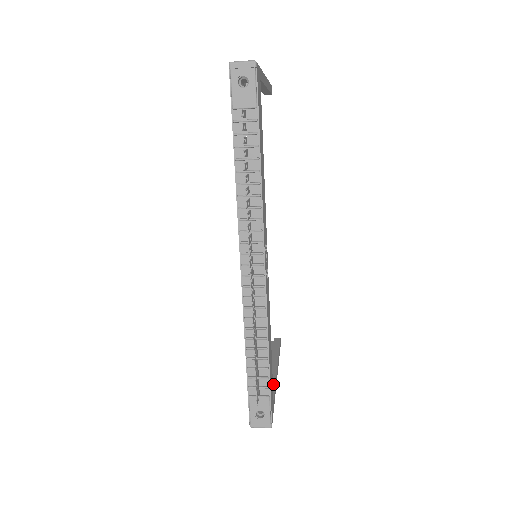
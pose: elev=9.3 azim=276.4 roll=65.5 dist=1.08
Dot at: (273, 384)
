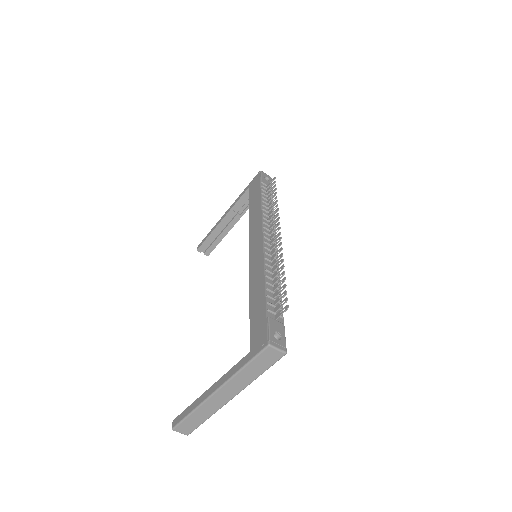
Dot at: occluded
